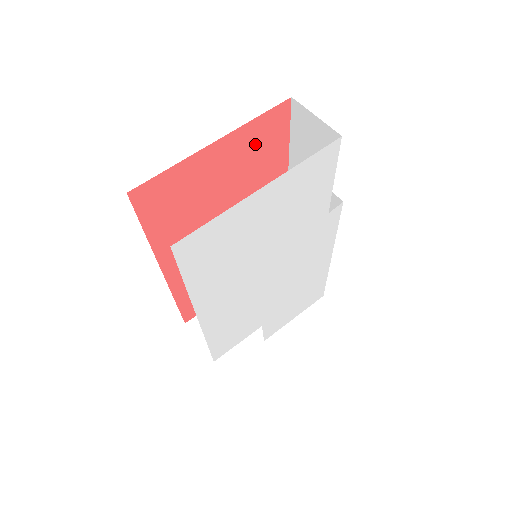
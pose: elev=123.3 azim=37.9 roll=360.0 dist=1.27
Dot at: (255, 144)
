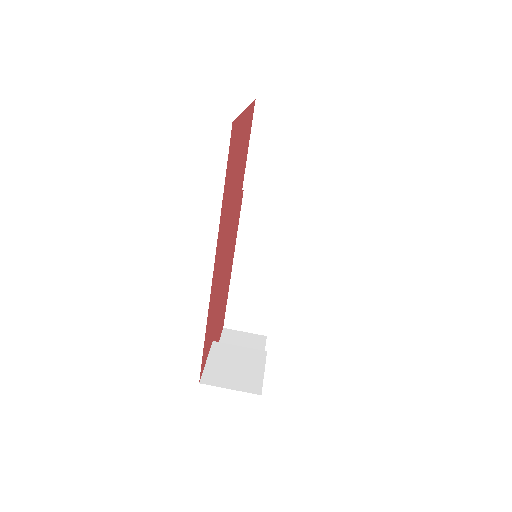
Dot at: (246, 133)
